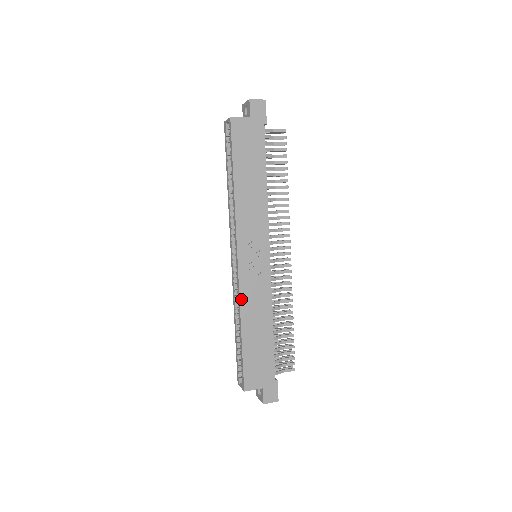
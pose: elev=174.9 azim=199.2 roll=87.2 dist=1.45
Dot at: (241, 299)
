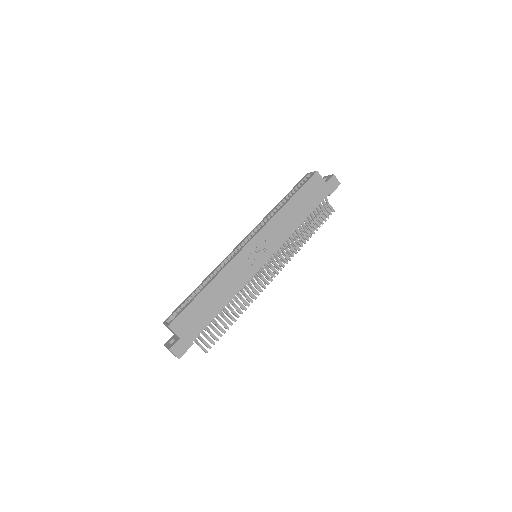
Dot at: (227, 267)
